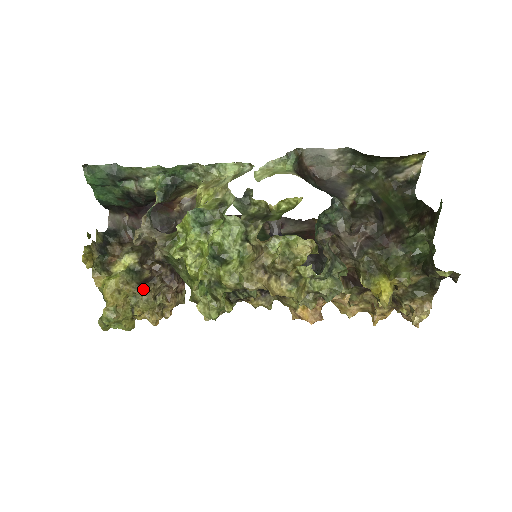
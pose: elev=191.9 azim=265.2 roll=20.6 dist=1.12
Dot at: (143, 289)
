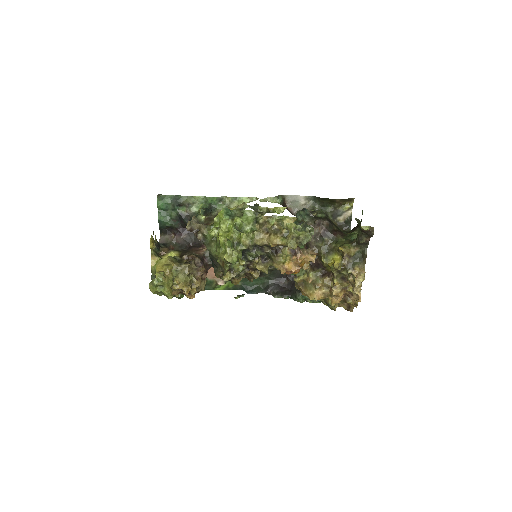
Dot at: (183, 265)
